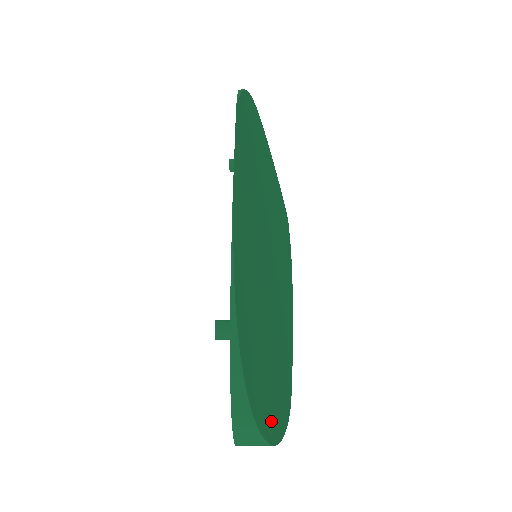
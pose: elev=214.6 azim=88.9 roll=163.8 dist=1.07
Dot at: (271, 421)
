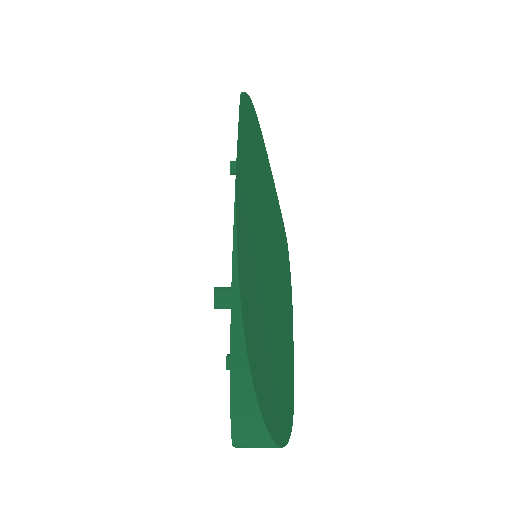
Dot at: (274, 416)
